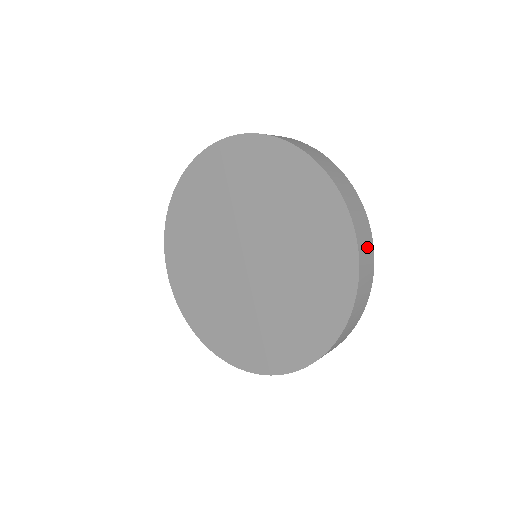
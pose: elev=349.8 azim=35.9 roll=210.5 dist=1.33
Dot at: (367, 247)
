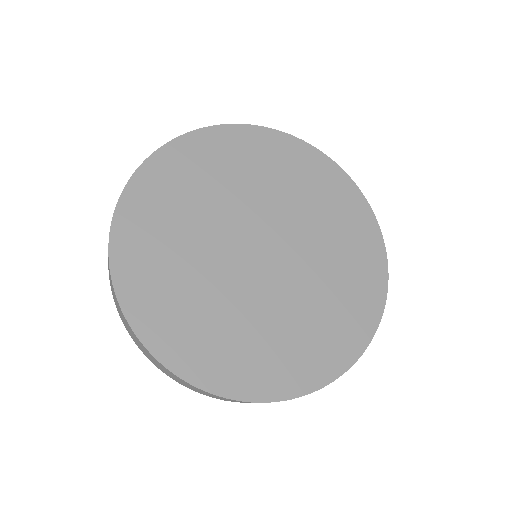
Dot at: occluded
